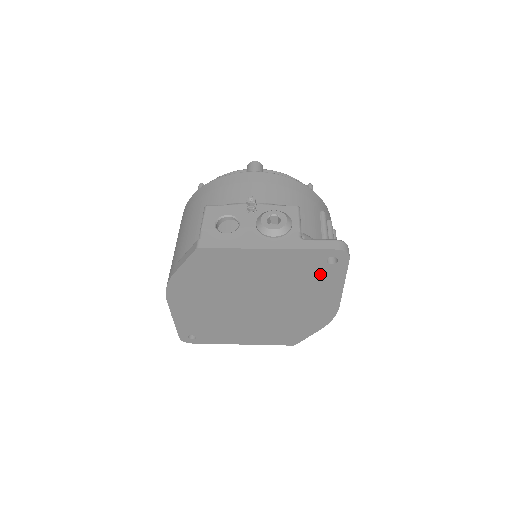
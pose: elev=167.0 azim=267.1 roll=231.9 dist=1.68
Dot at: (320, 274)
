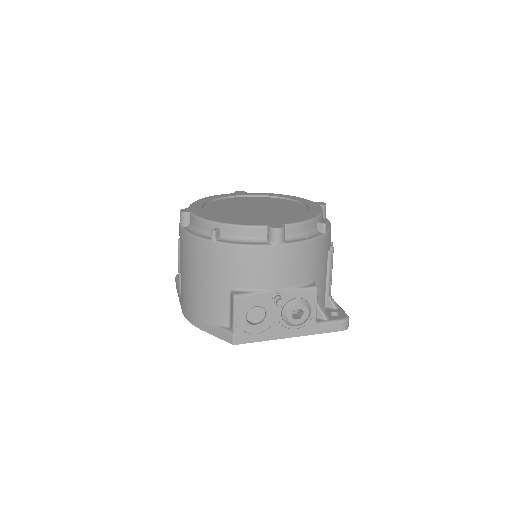
Dot at: occluded
